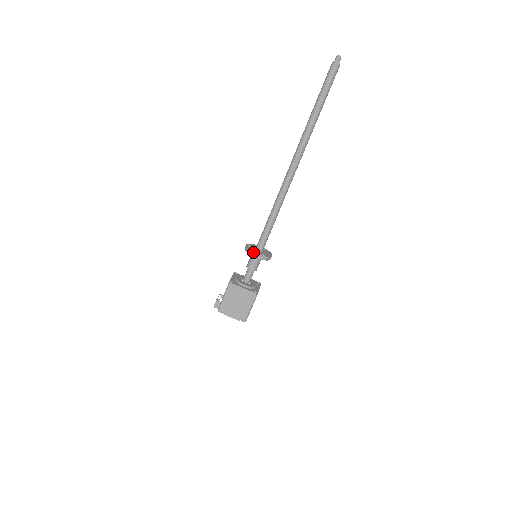
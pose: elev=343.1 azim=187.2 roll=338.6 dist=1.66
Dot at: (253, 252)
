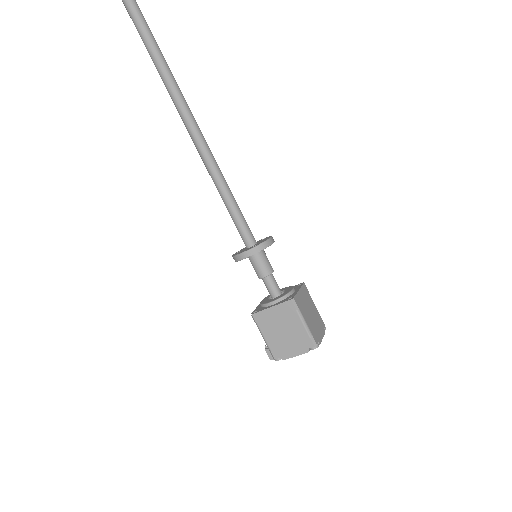
Dot at: (238, 254)
